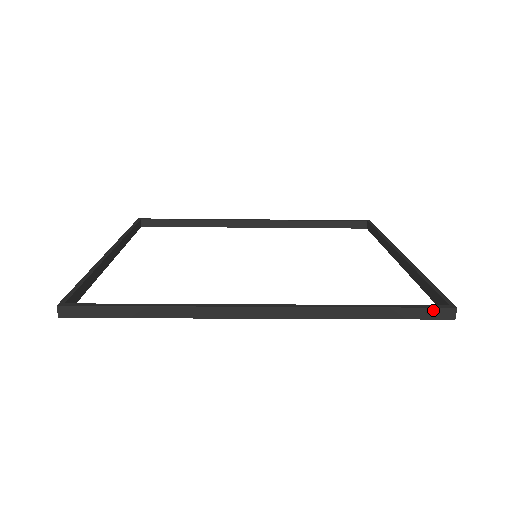
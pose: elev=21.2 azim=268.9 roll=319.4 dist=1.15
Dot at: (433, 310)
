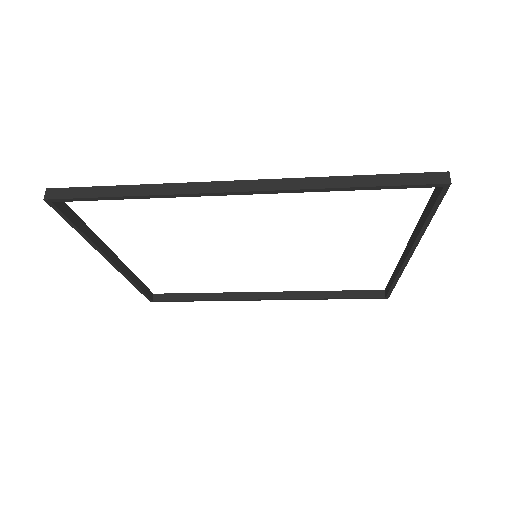
Dot at: (423, 175)
